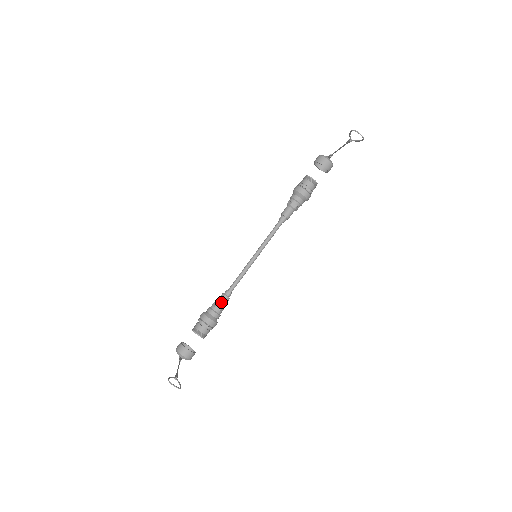
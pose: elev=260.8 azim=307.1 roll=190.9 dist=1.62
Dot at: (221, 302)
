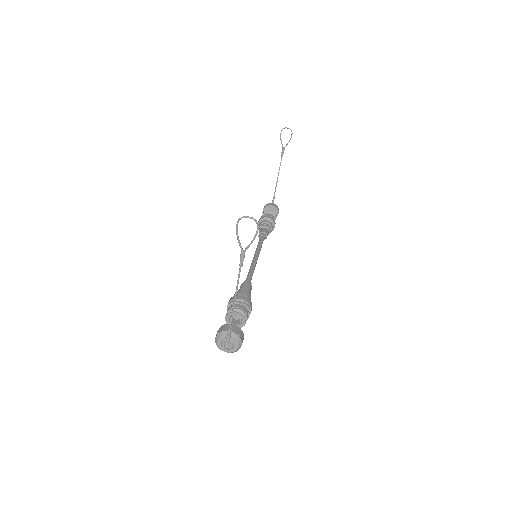
Dot at: (244, 287)
